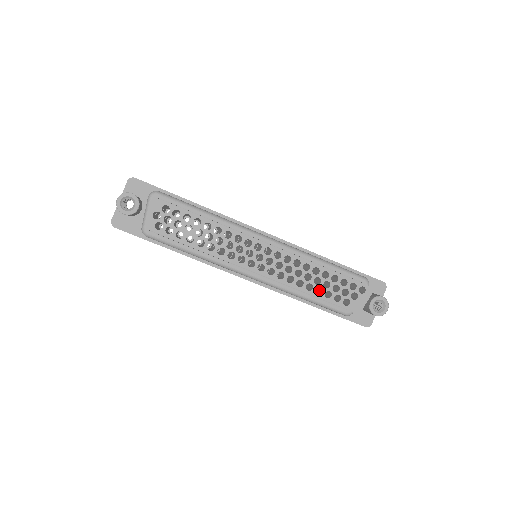
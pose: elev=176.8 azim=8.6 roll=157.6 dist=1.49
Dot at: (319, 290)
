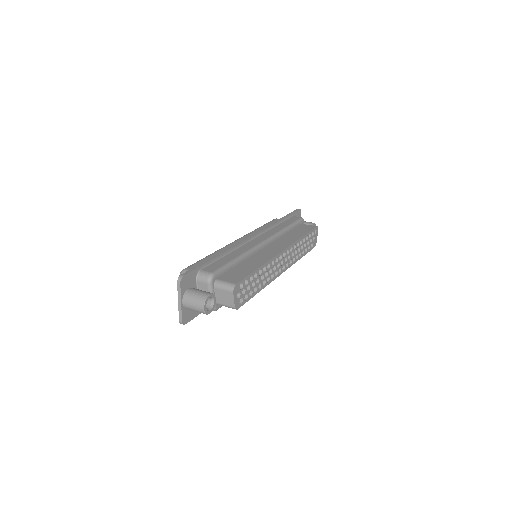
Dot at: occluded
